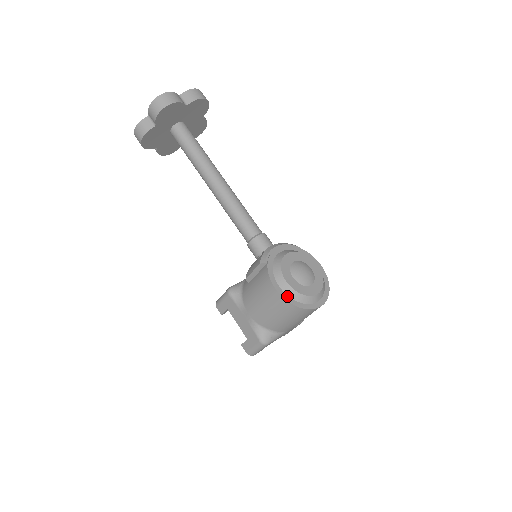
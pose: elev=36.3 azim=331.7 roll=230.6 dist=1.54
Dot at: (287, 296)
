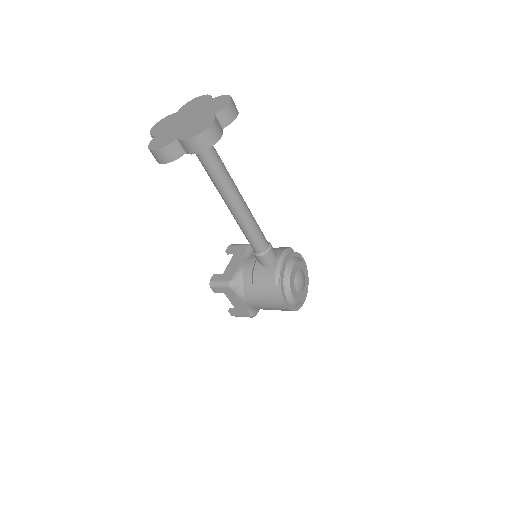
Dot at: (291, 306)
